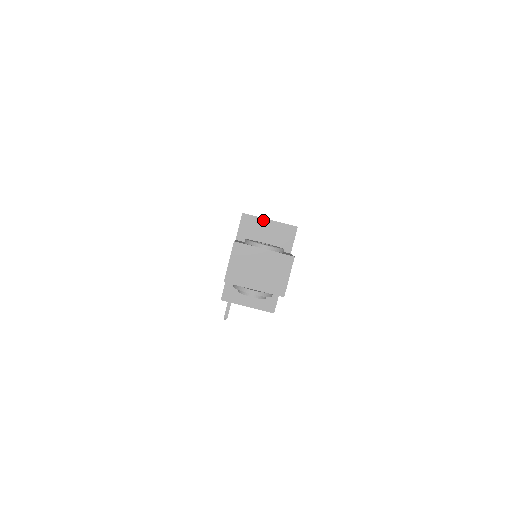
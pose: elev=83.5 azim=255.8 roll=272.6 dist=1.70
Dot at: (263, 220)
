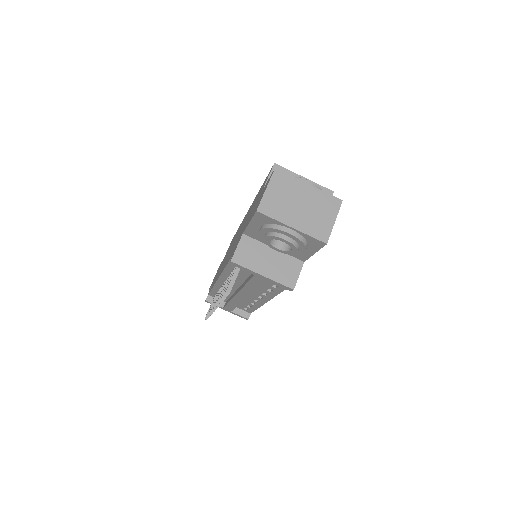
Dot at: (297, 176)
